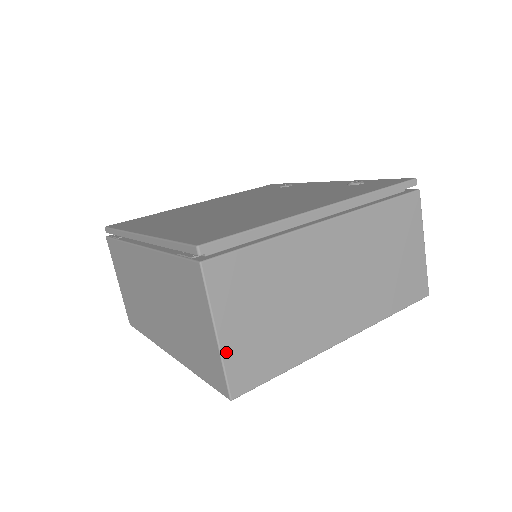
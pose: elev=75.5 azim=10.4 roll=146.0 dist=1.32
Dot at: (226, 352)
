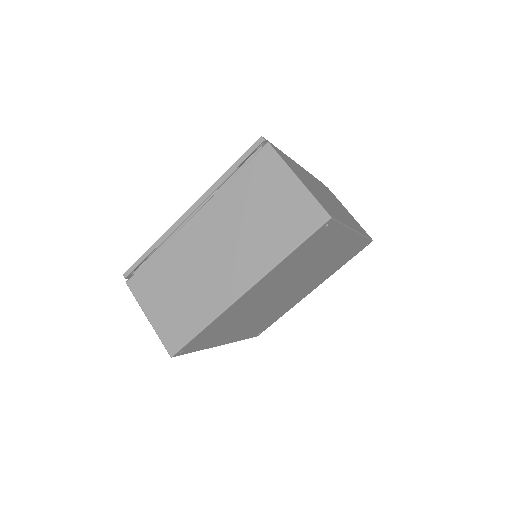
Dot at: (309, 190)
